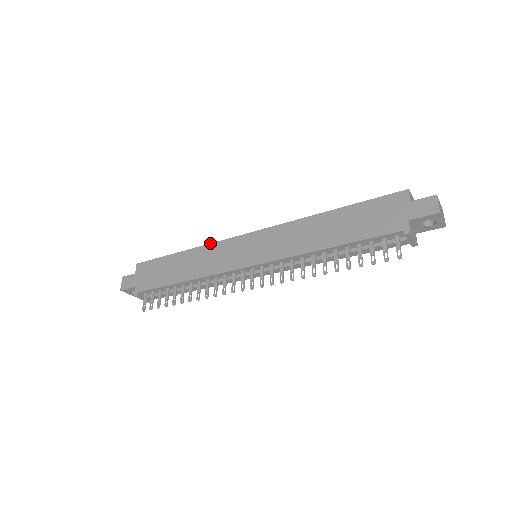
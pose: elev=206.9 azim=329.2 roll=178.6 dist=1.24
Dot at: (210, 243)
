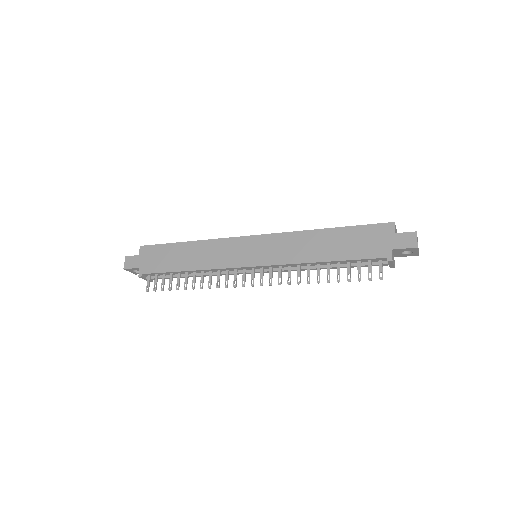
Dot at: (214, 239)
